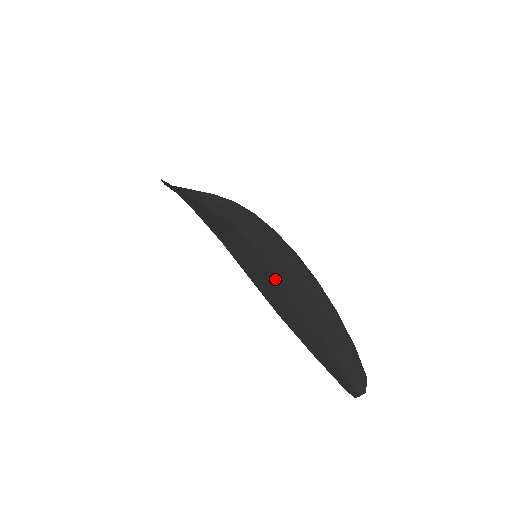
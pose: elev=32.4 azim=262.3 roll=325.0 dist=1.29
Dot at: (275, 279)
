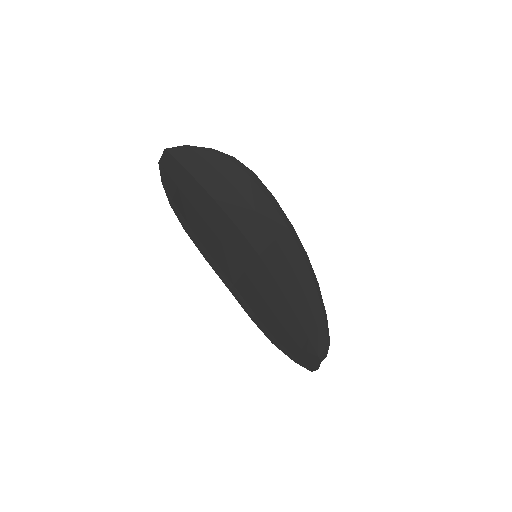
Dot at: (271, 289)
